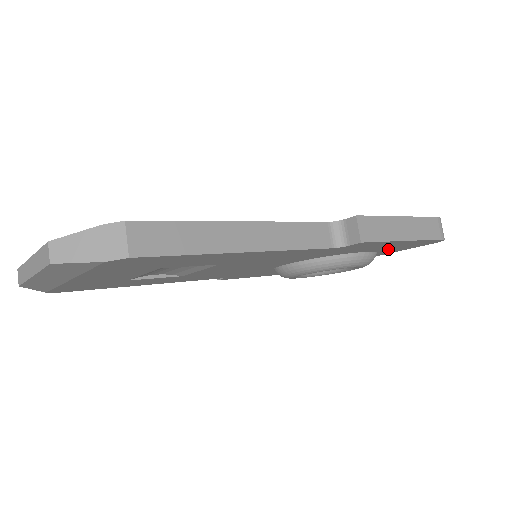
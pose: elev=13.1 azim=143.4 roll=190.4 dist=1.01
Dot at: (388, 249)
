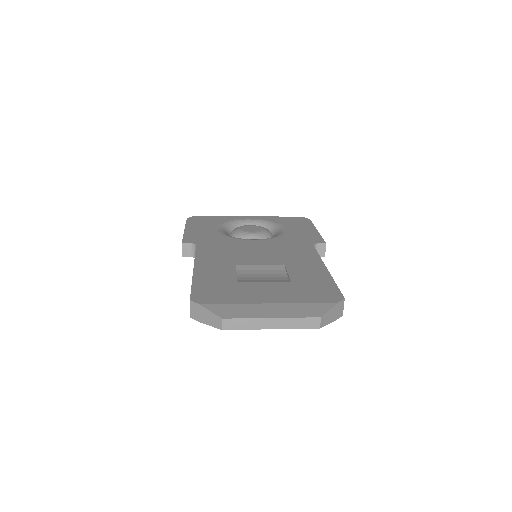
Dot at: occluded
